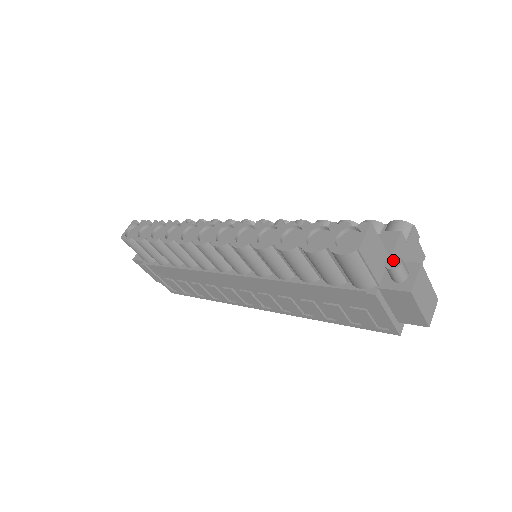
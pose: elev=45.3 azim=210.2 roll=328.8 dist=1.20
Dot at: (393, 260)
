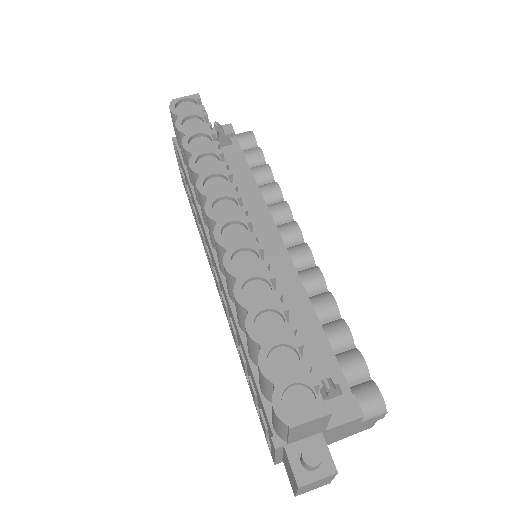
Dot at: (315, 453)
